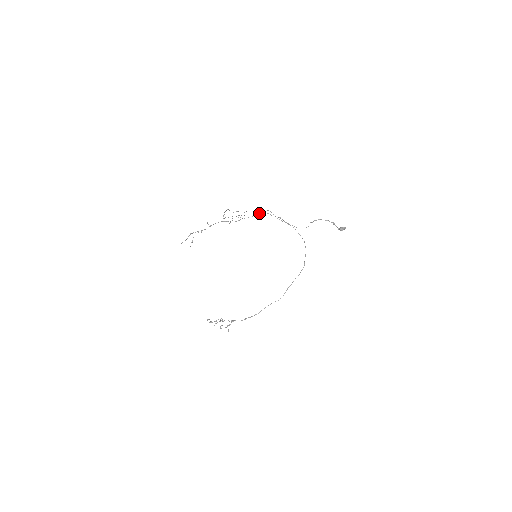
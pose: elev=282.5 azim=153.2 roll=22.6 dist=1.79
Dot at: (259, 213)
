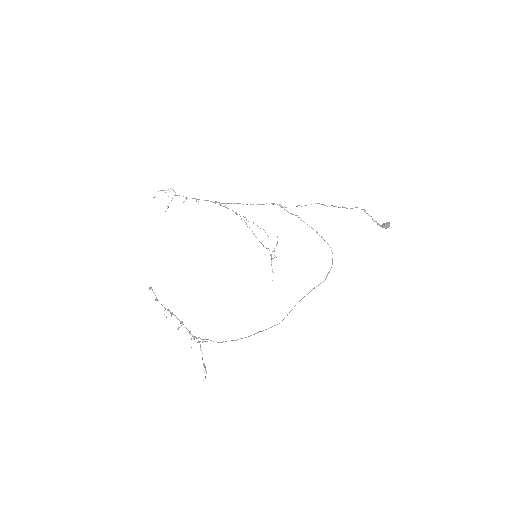
Dot at: occluded
